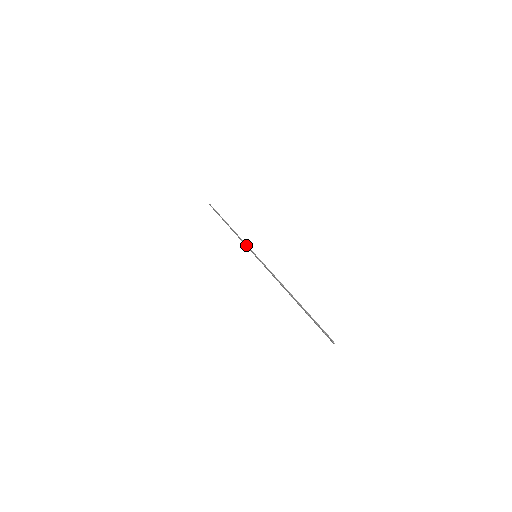
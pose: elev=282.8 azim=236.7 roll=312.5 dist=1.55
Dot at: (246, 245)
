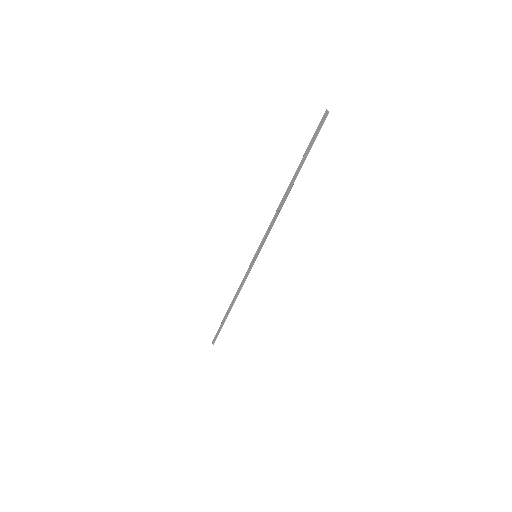
Dot at: occluded
